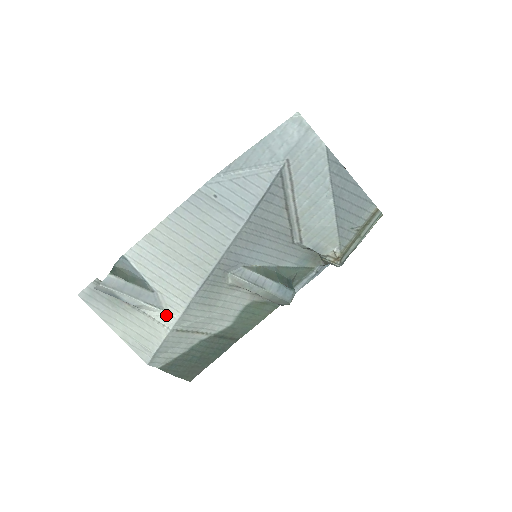
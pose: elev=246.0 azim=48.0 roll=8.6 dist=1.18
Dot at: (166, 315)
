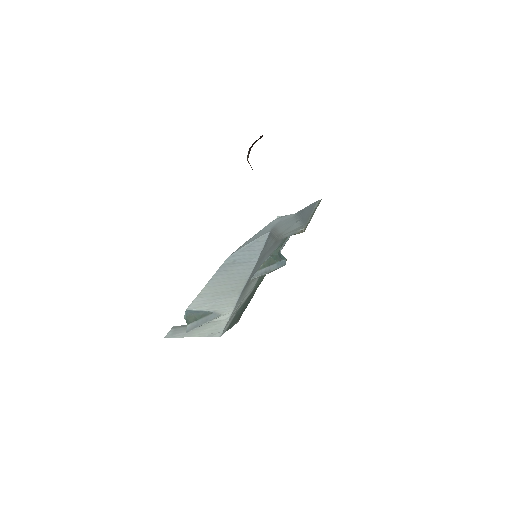
Dot at: (224, 316)
